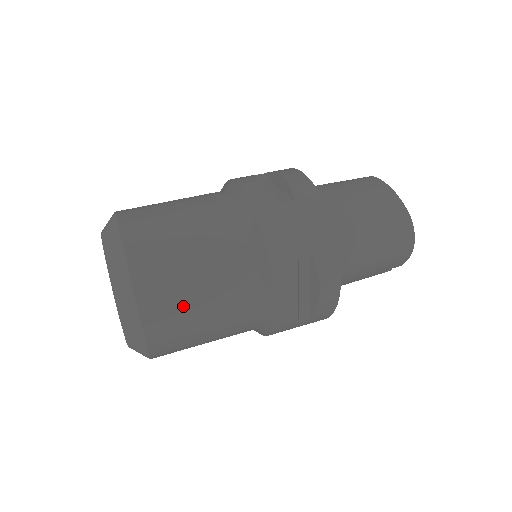
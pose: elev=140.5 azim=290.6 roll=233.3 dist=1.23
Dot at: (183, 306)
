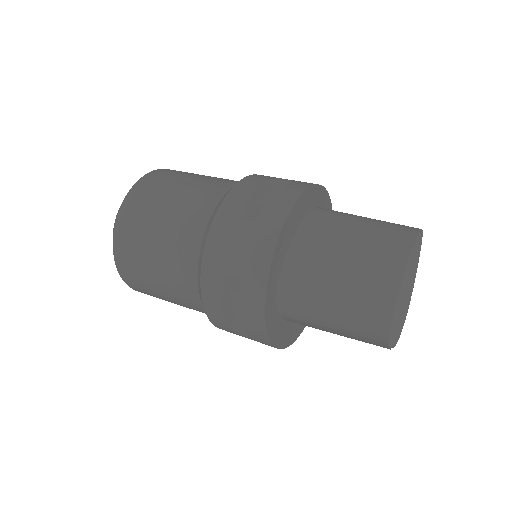
Dot at: (141, 266)
